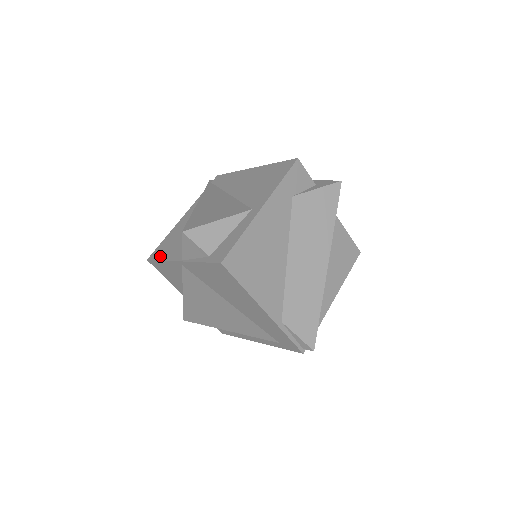
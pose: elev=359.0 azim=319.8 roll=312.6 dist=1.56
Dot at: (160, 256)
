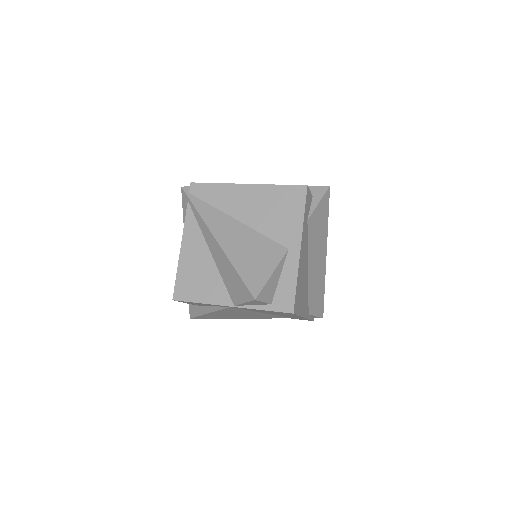
Dot at: (192, 297)
